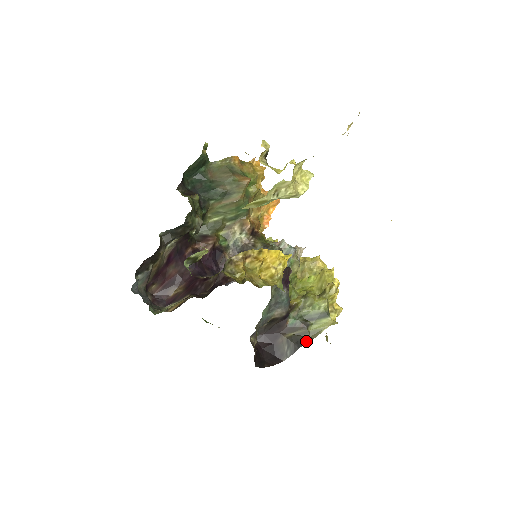
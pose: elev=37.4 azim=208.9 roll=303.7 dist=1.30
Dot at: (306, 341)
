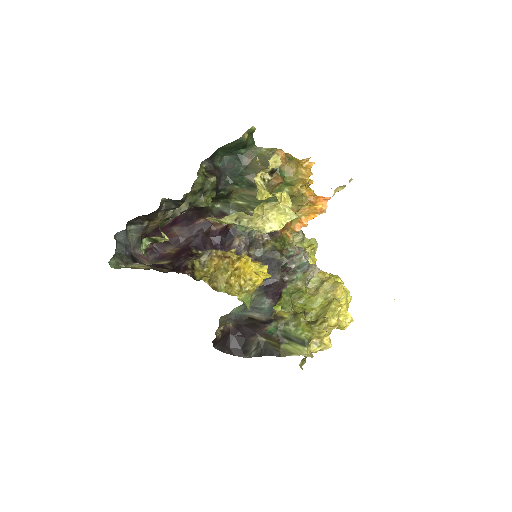
Dot at: (273, 354)
